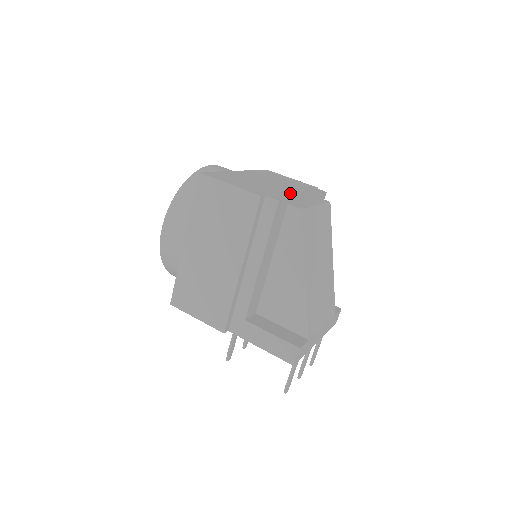
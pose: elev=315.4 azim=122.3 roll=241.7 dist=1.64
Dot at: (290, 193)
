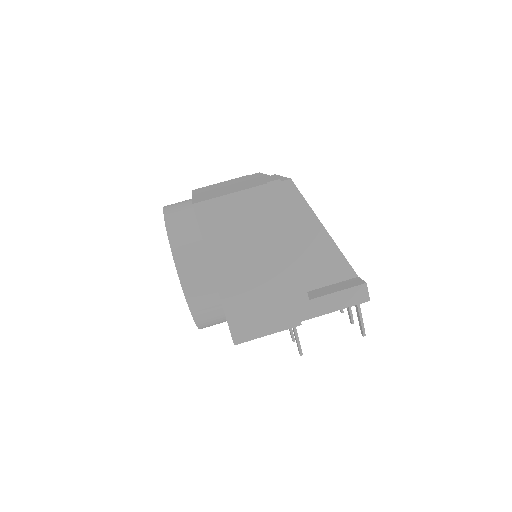
Dot at: (261, 178)
